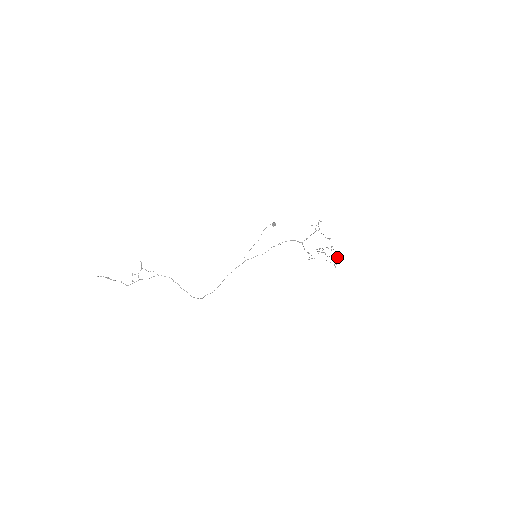
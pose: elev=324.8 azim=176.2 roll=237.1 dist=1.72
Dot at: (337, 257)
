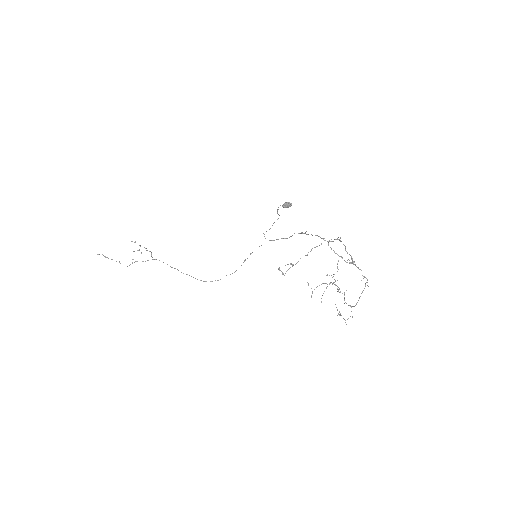
Dot at: (350, 306)
